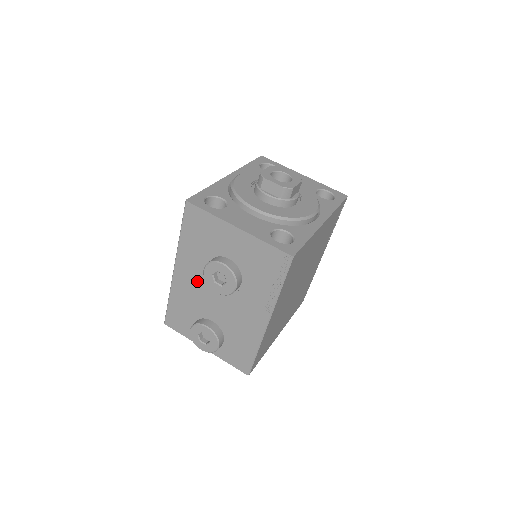
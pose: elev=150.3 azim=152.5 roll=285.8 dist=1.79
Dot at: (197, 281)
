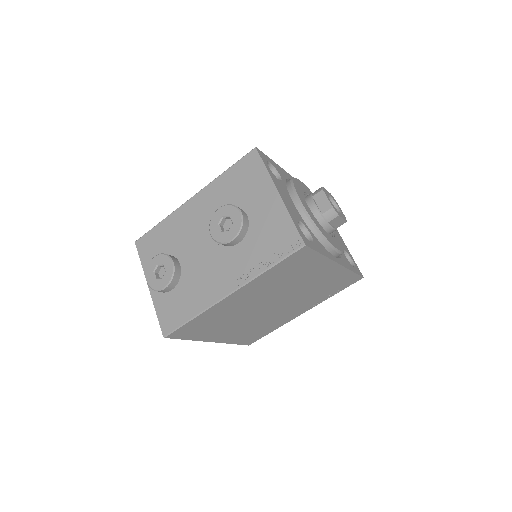
Dot at: (201, 219)
